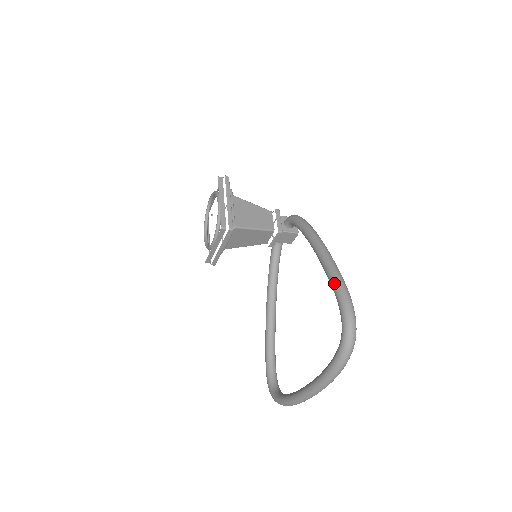
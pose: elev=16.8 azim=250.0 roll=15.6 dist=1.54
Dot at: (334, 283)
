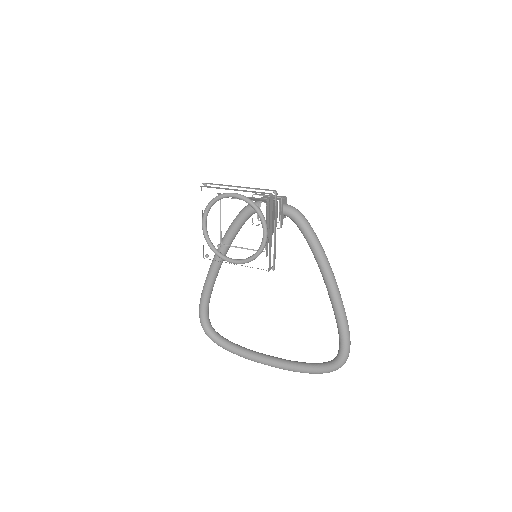
Dot at: (344, 328)
